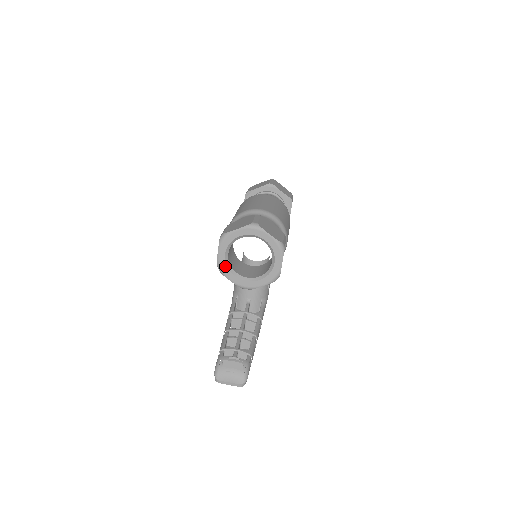
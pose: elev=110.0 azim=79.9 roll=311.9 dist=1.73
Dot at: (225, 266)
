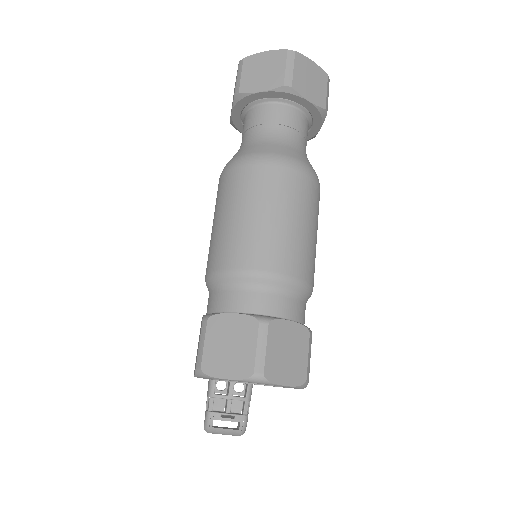
Dot at: occluded
